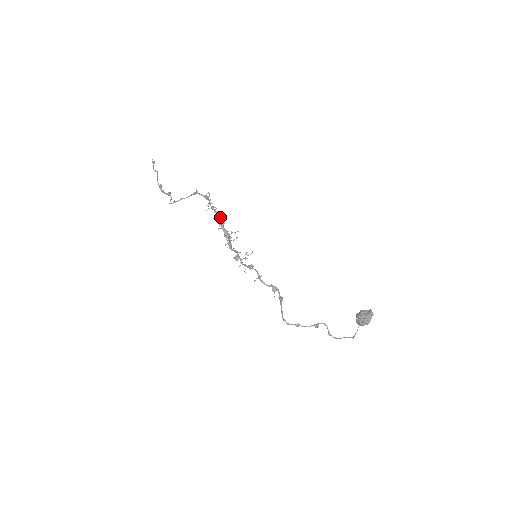
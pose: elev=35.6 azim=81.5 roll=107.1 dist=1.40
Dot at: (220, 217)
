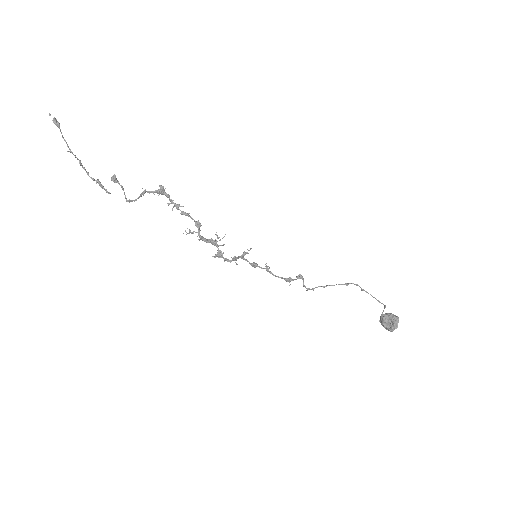
Dot at: (193, 219)
